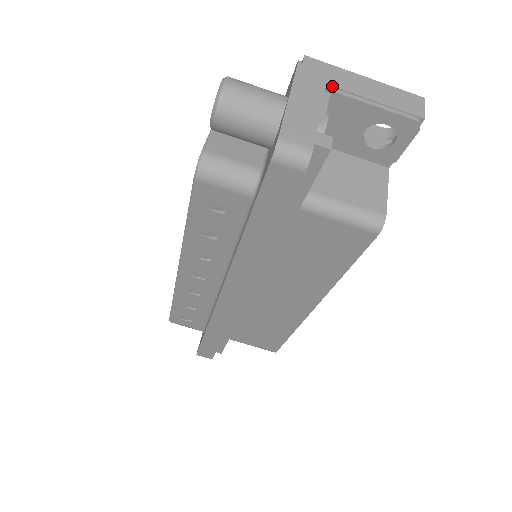
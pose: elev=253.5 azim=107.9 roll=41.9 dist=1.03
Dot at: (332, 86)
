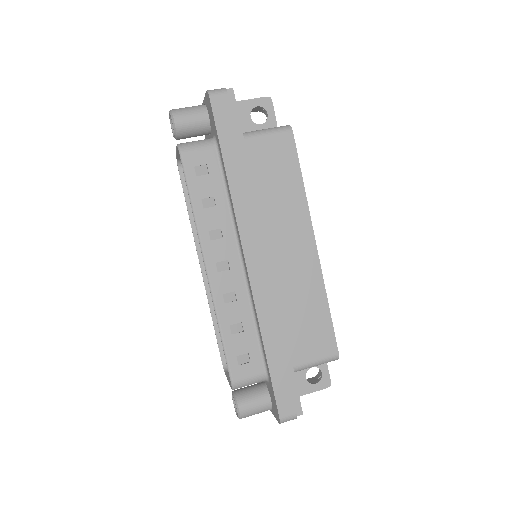
Dot at: occluded
